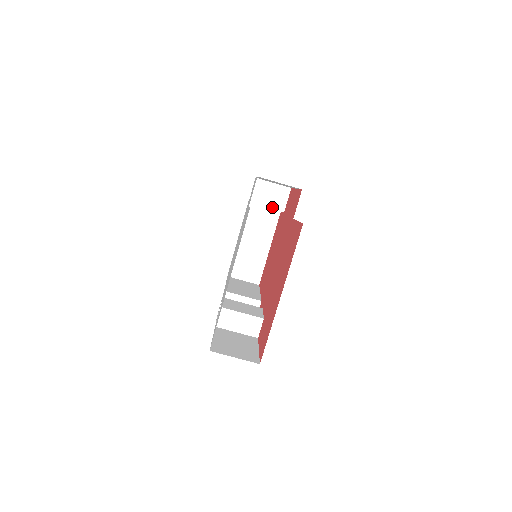
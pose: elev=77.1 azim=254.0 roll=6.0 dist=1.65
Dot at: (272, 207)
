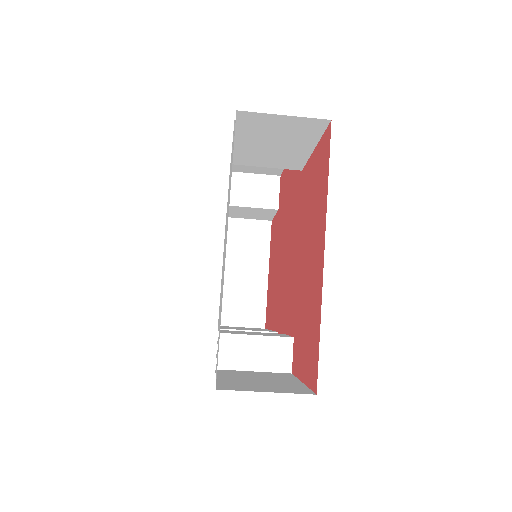
Dot at: (260, 206)
